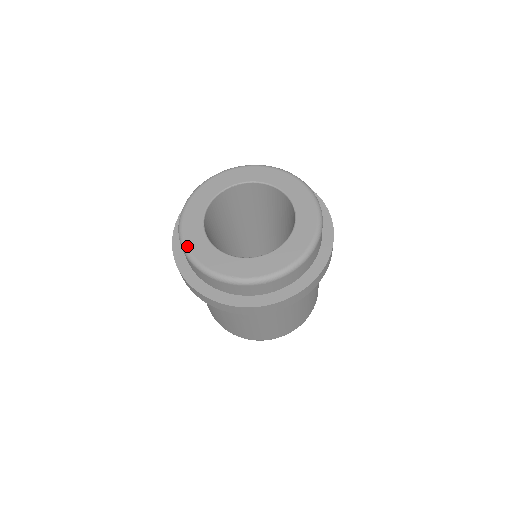
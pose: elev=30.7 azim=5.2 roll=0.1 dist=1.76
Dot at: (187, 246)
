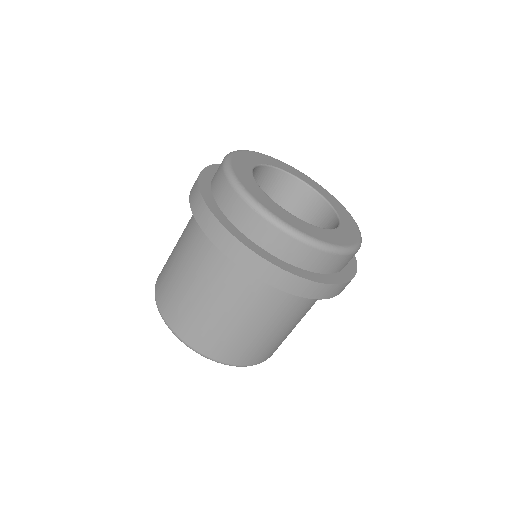
Dot at: (237, 152)
